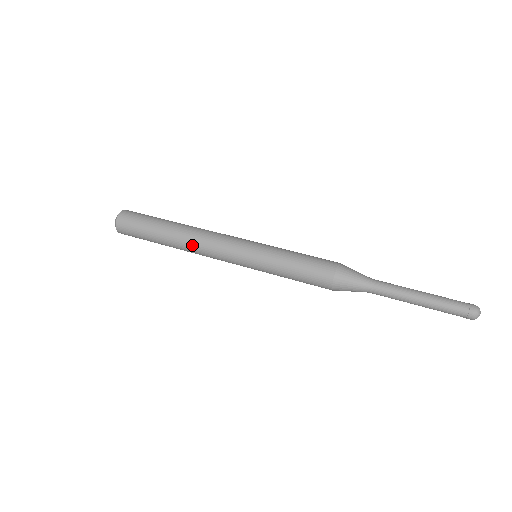
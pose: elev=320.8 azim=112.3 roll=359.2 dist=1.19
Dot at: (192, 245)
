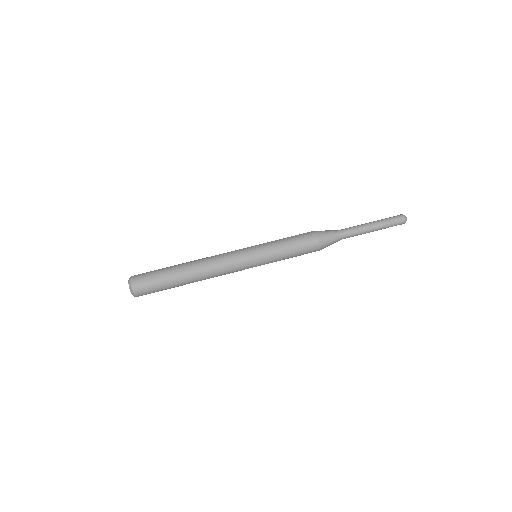
Dot at: (207, 268)
